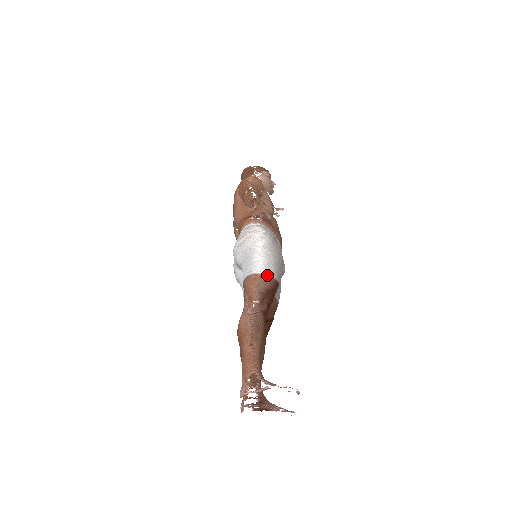
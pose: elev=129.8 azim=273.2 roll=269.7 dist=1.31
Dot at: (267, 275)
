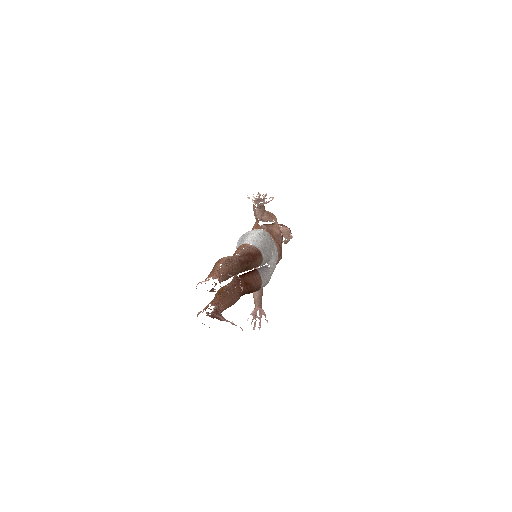
Dot at: (253, 245)
